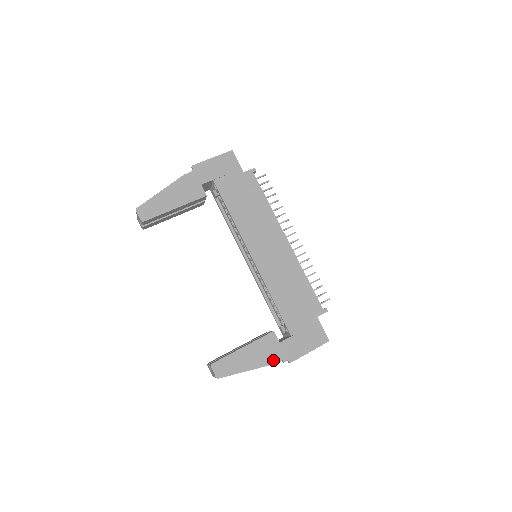
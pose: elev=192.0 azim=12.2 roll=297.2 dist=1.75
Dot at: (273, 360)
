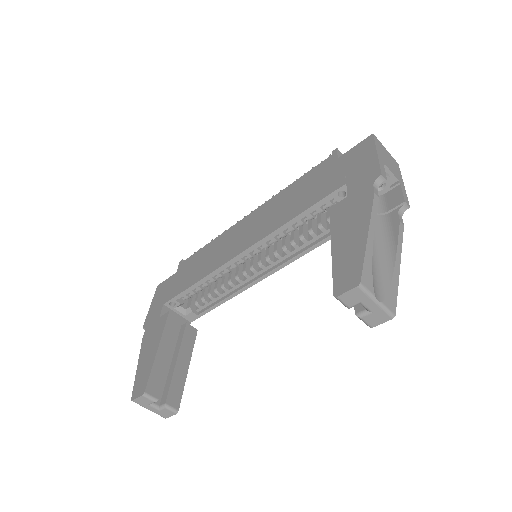
Dot at: (367, 200)
